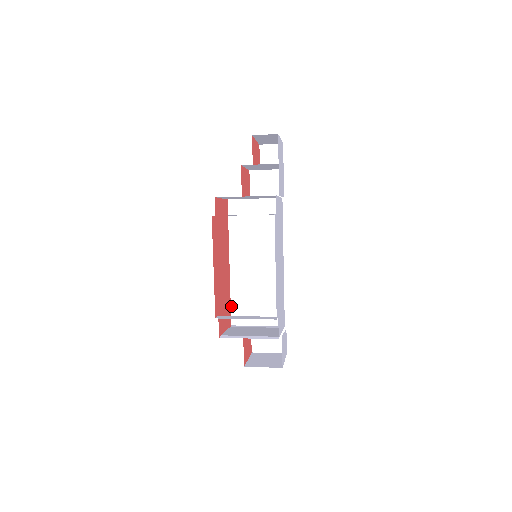
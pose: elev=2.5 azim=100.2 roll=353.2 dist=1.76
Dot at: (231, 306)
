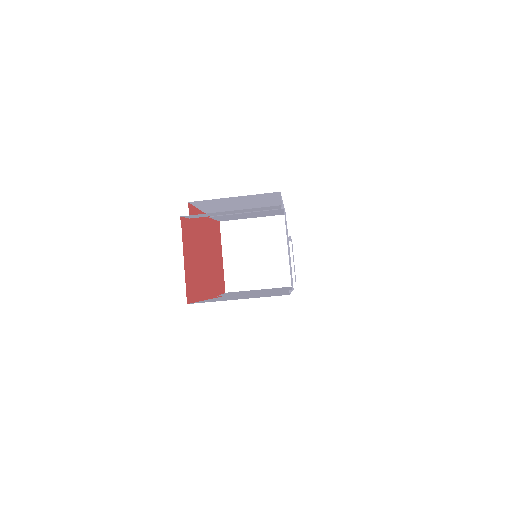
Dot at: occluded
